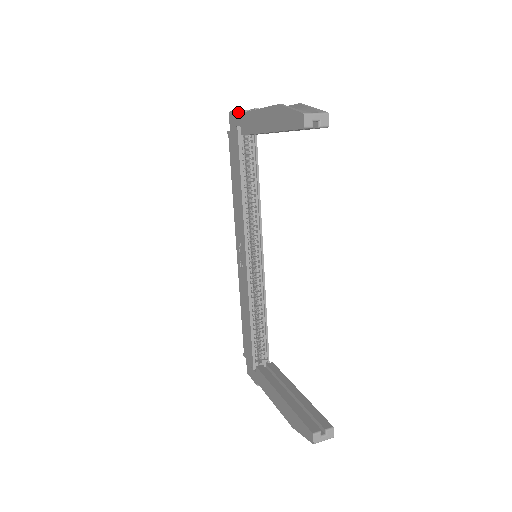
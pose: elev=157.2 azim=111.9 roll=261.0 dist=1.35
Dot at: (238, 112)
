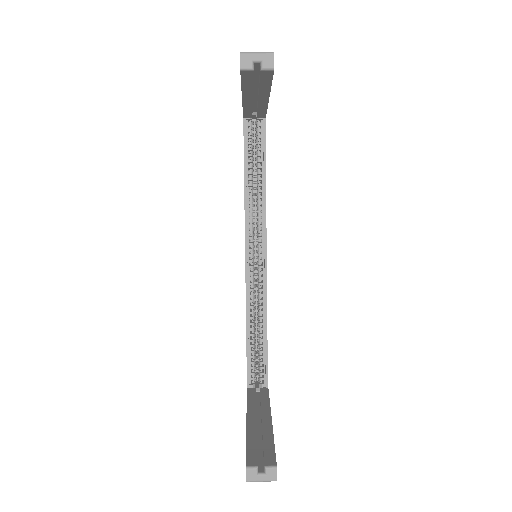
Dot at: occluded
